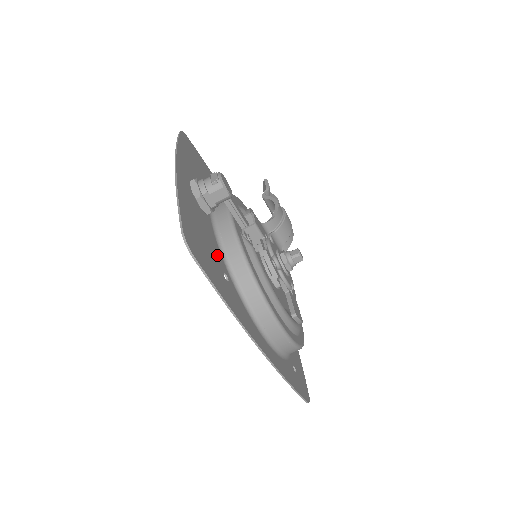
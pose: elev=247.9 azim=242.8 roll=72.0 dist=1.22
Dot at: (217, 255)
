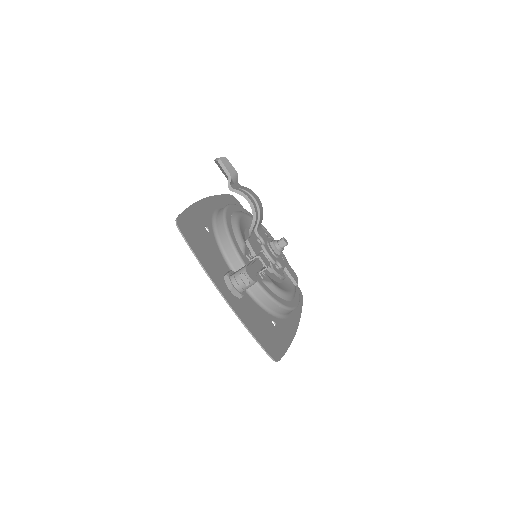
Dot at: (265, 317)
